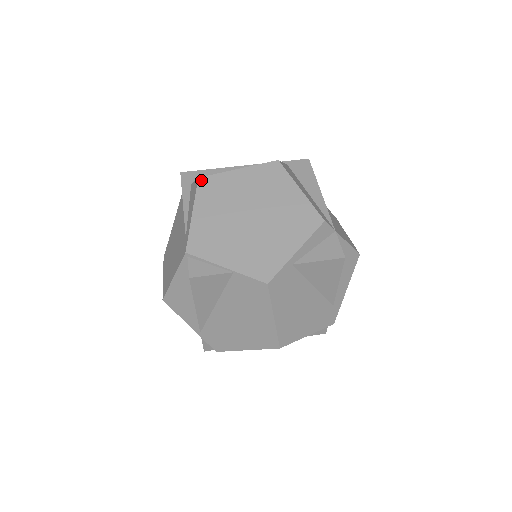
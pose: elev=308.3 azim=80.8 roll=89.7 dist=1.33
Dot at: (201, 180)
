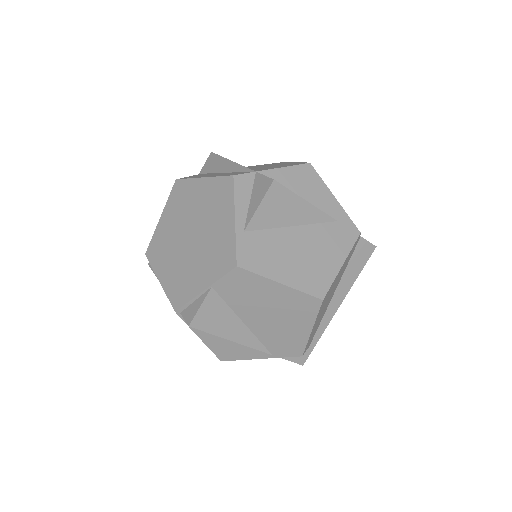
Dot at: (147, 254)
